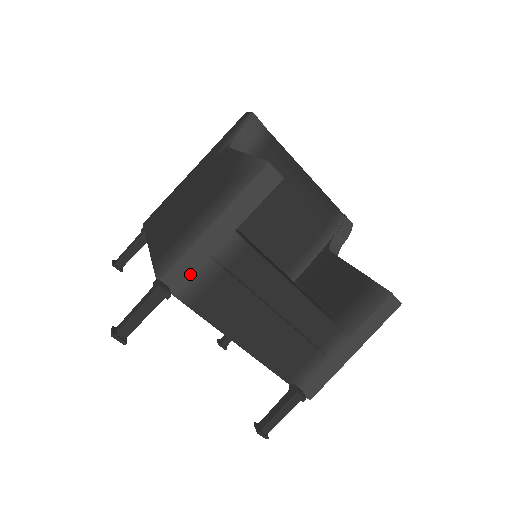
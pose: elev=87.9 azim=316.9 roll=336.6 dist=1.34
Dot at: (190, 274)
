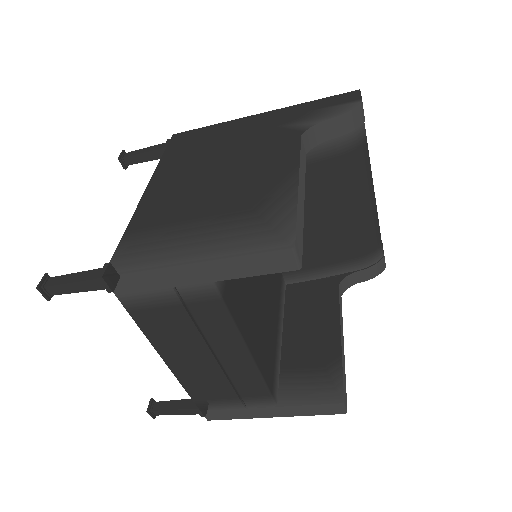
Dot at: (142, 288)
